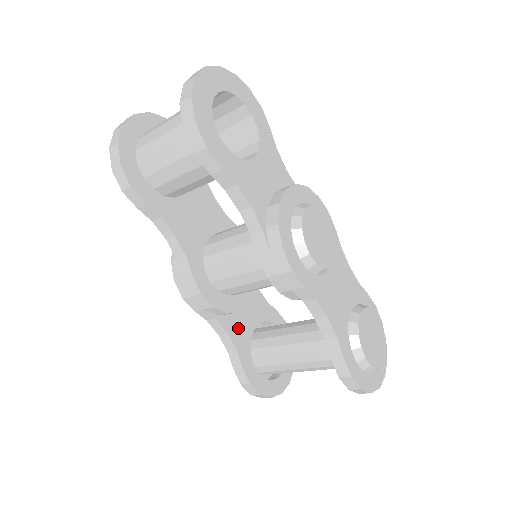
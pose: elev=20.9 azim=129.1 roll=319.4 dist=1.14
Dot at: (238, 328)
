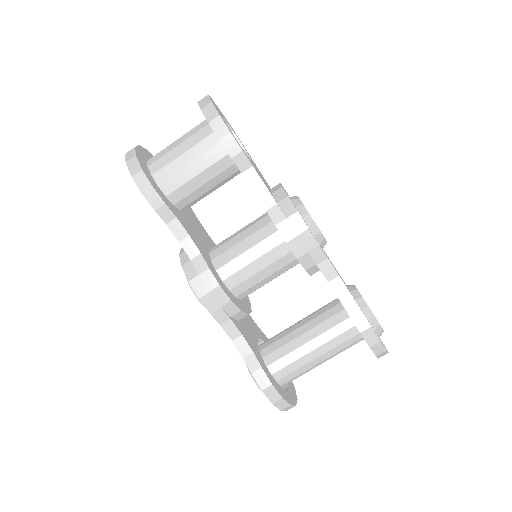
Dot at: (247, 335)
